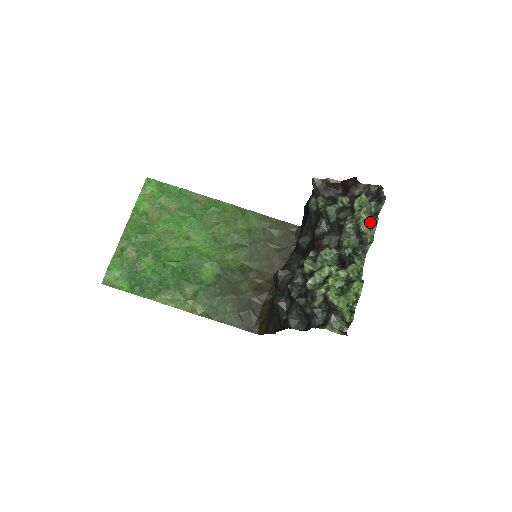
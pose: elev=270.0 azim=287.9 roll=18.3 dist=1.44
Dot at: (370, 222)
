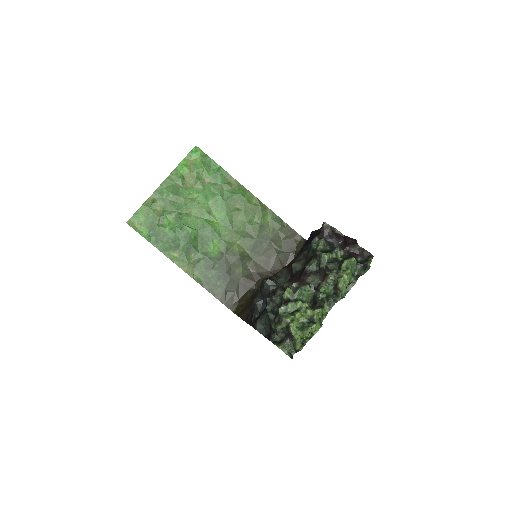
Dot at: (348, 283)
